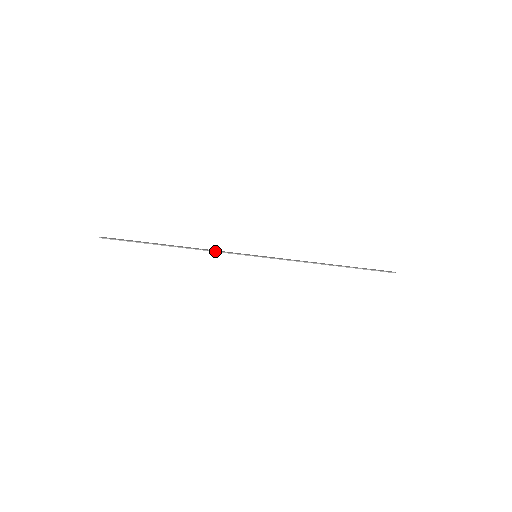
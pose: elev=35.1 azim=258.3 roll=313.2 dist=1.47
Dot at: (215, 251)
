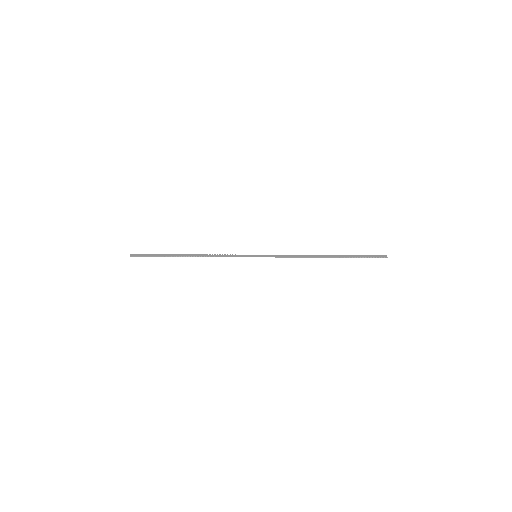
Dot at: occluded
